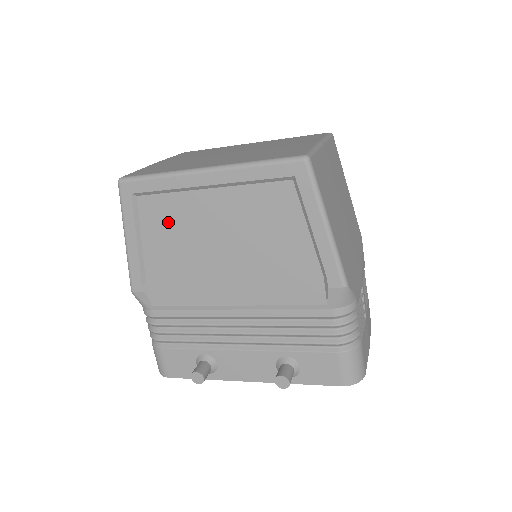
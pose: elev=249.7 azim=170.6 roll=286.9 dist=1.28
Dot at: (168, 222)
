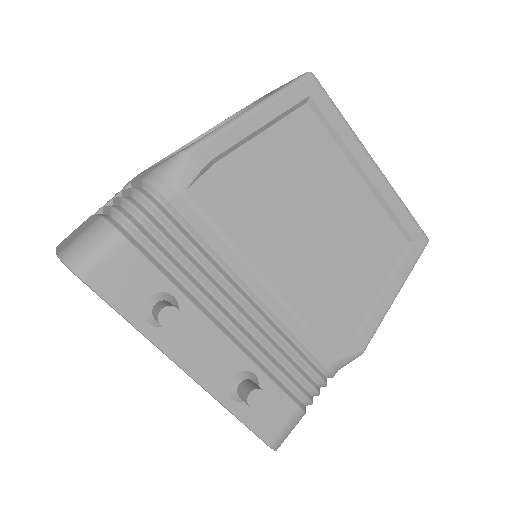
Dot at: (304, 153)
